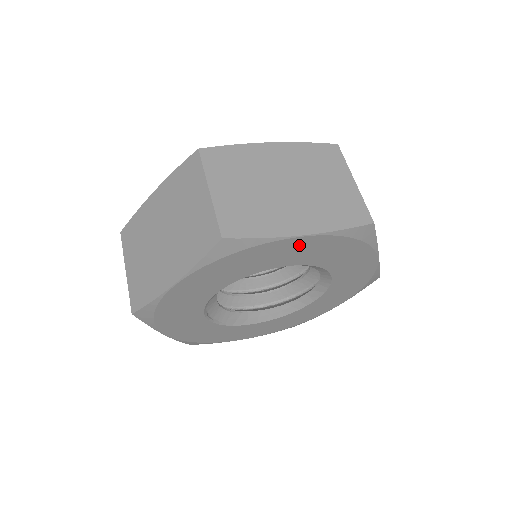
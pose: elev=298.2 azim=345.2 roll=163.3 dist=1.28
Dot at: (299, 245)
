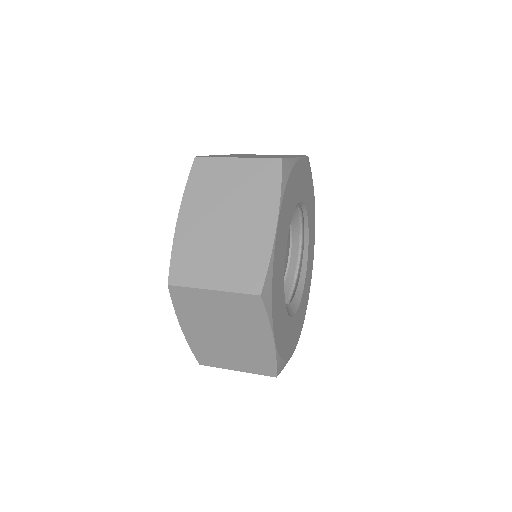
Dot at: (313, 206)
